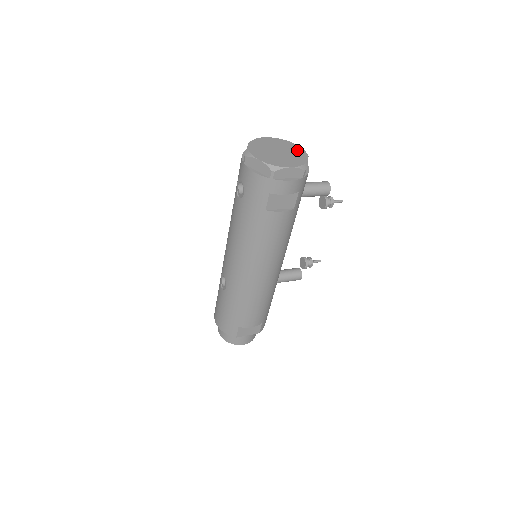
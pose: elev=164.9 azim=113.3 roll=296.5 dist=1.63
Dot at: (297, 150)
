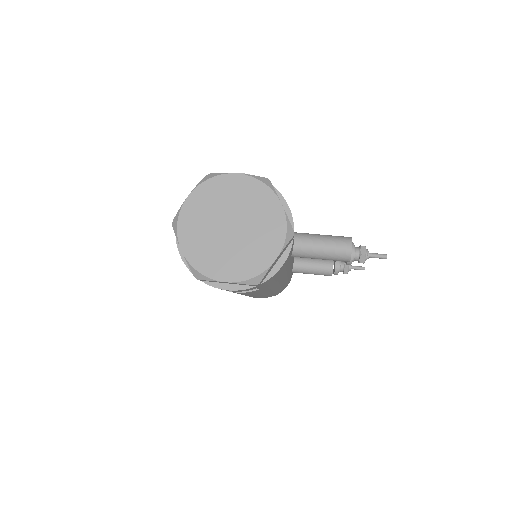
Dot at: (271, 227)
